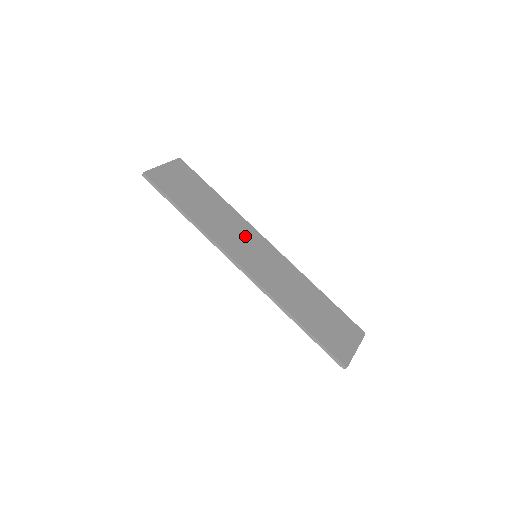
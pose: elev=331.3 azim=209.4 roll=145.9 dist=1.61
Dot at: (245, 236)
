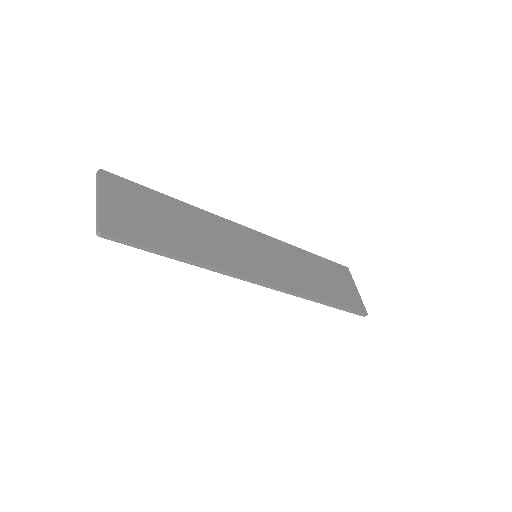
Dot at: (234, 239)
